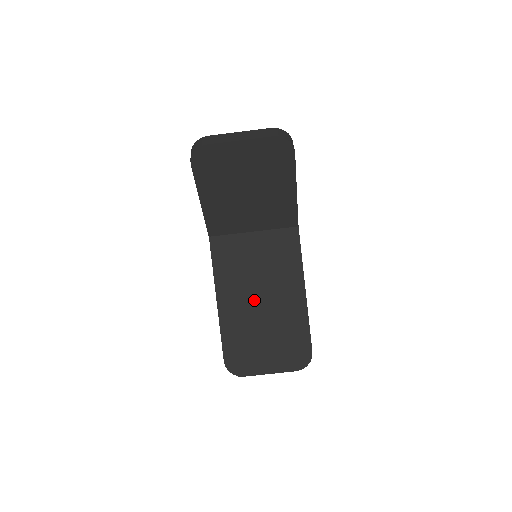
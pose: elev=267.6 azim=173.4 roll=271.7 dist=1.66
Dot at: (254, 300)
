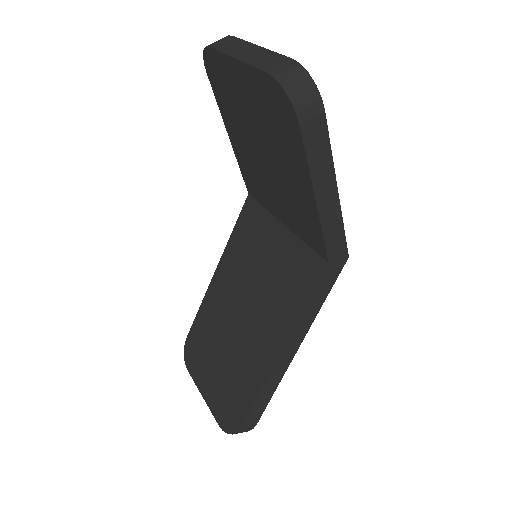
Dot at: (237, 306)
